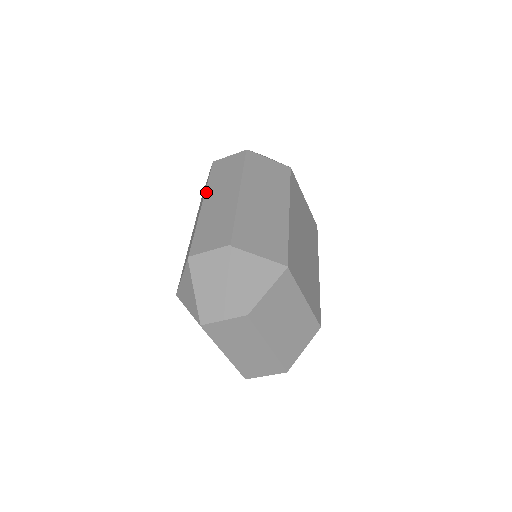
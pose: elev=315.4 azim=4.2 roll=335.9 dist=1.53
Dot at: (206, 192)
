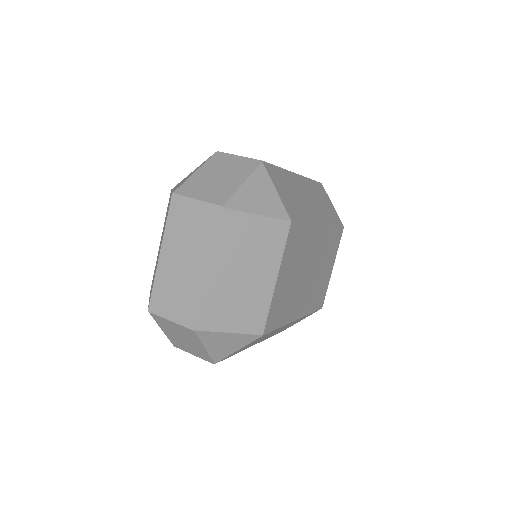
Dot at: occluded
